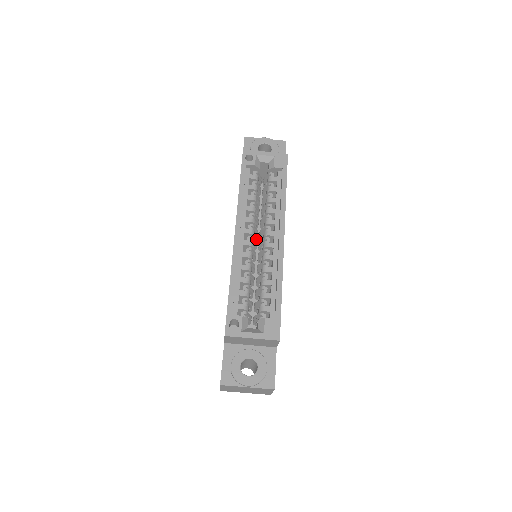
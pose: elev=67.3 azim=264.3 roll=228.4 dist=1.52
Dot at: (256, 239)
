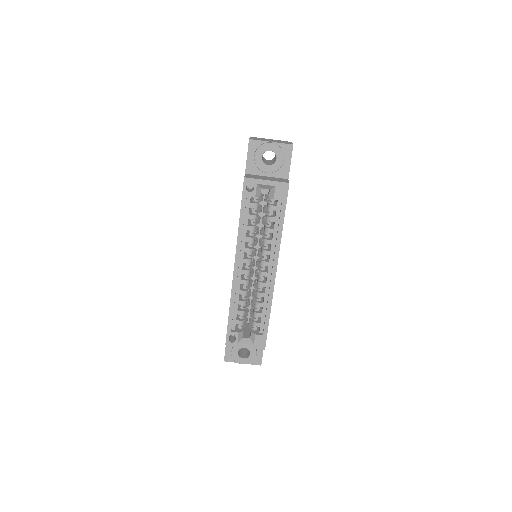
Dot at: (257, 243)
